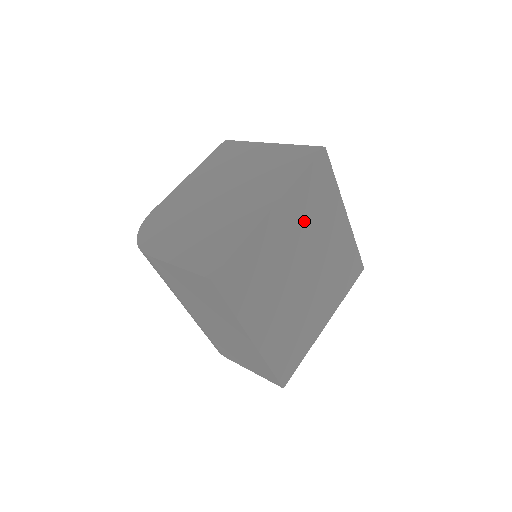
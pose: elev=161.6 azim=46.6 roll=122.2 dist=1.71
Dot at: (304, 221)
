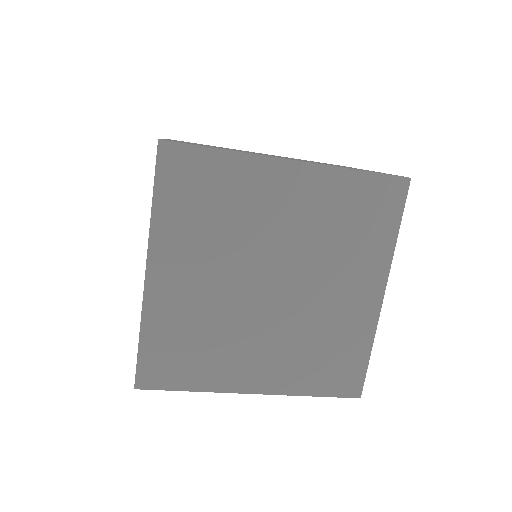
Dot at: (212, 240)
